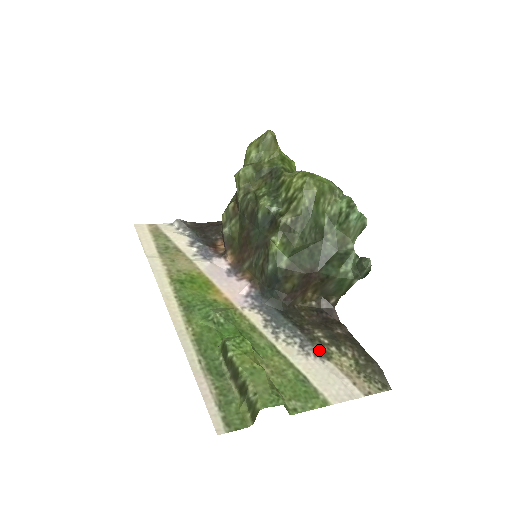
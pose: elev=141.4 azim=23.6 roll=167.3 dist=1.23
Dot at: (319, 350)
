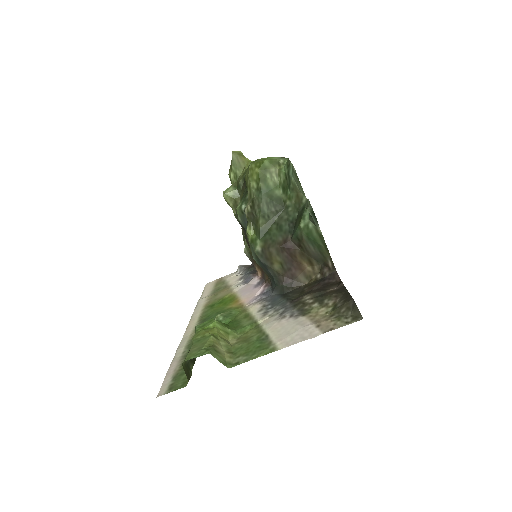
Dot at: (298, 311)
